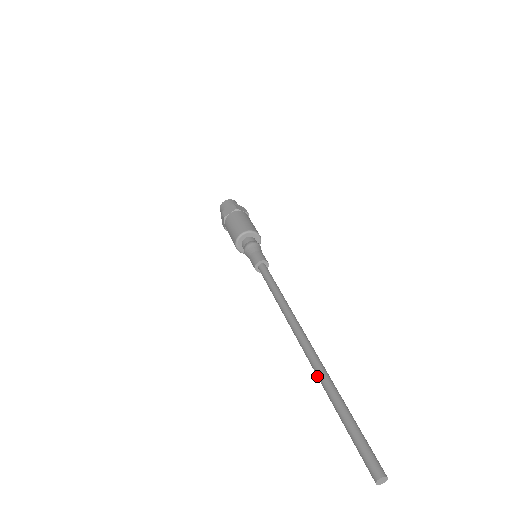
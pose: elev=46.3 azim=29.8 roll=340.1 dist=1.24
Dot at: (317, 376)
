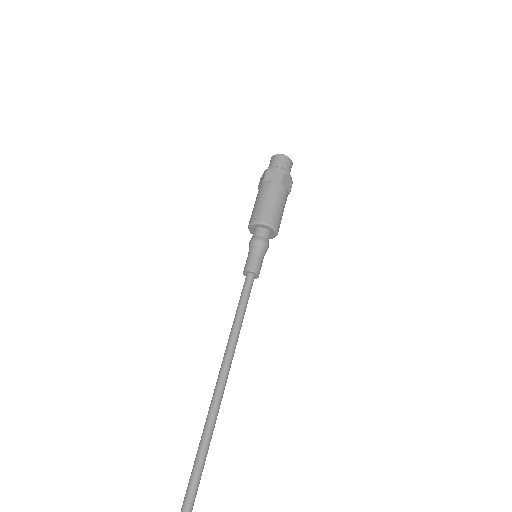
Dot at: (201, 443)
